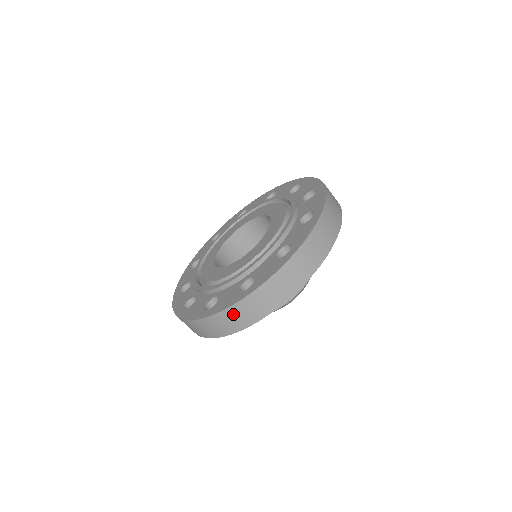
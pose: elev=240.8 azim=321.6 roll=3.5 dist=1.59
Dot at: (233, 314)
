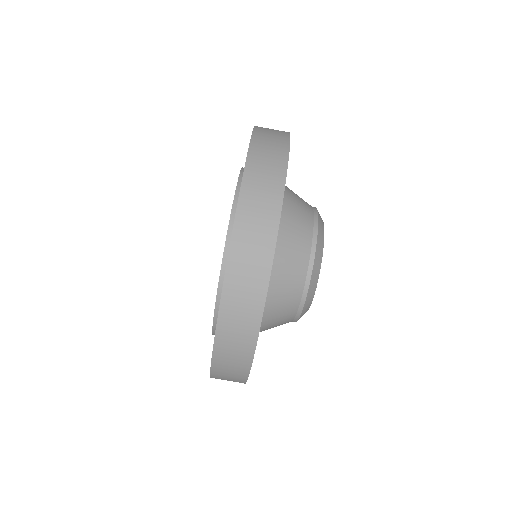
Dot at: (229, 328)
